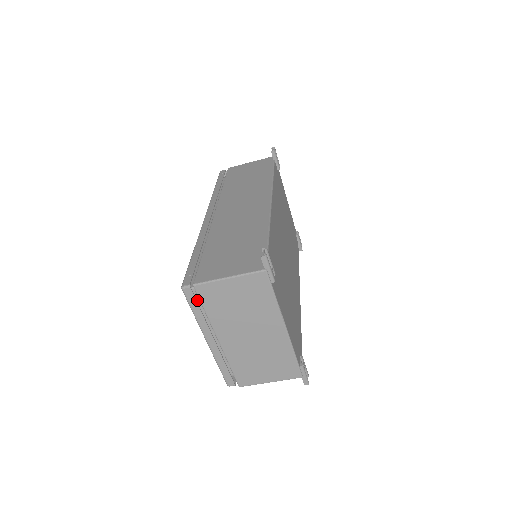
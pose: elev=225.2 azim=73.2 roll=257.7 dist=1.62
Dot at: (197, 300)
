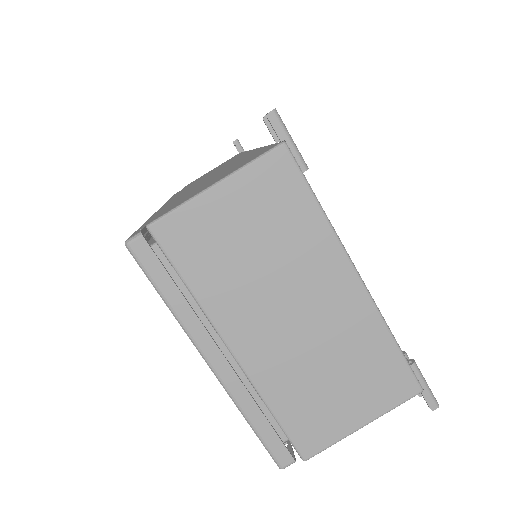
Dot at: occluded
